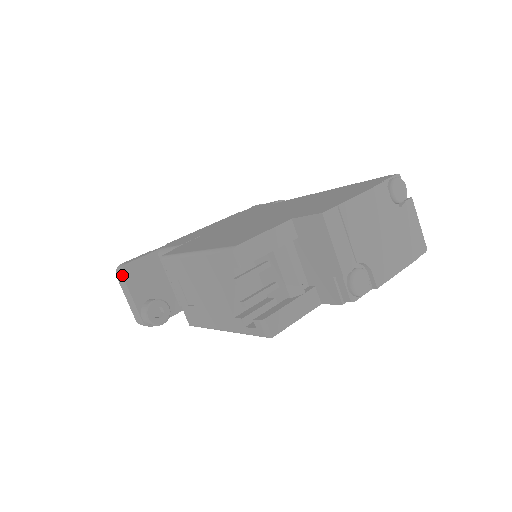
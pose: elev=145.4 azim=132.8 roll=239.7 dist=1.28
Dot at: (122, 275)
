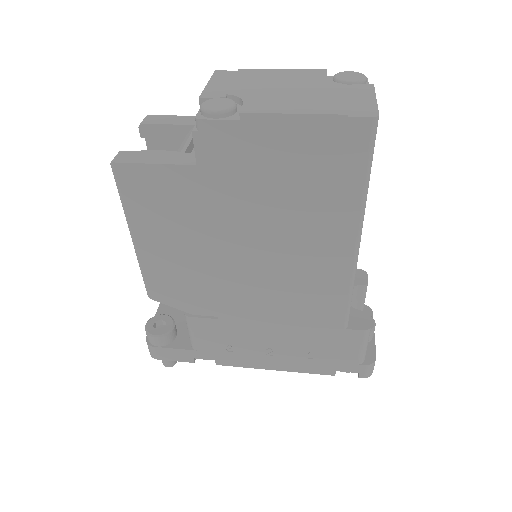
Dot at: occluded
